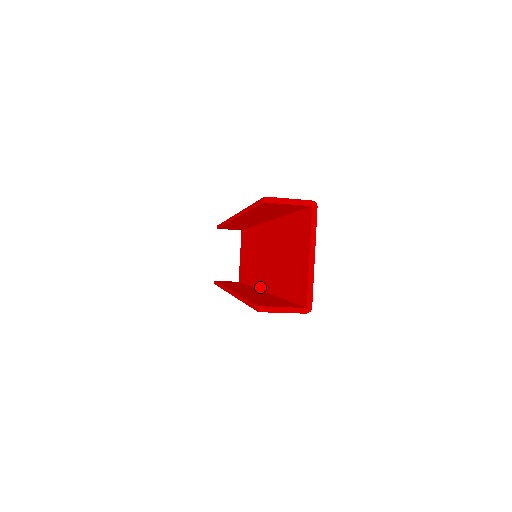
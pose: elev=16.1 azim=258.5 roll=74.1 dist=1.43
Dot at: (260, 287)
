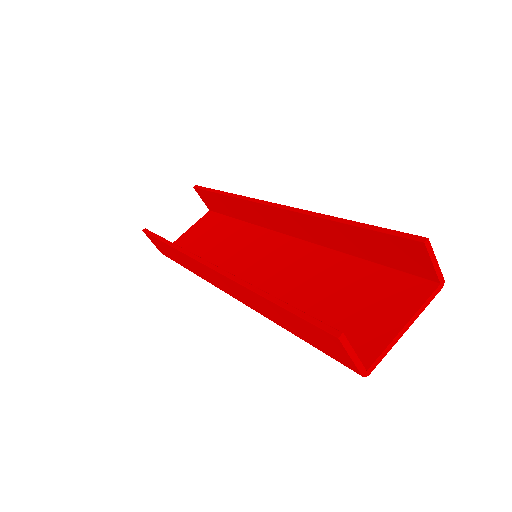
Dot at: occluded
